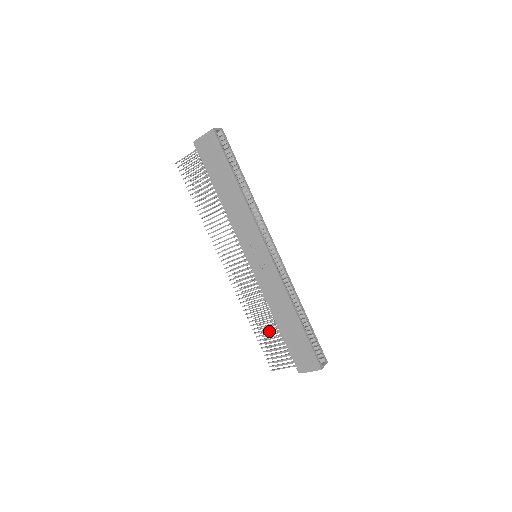
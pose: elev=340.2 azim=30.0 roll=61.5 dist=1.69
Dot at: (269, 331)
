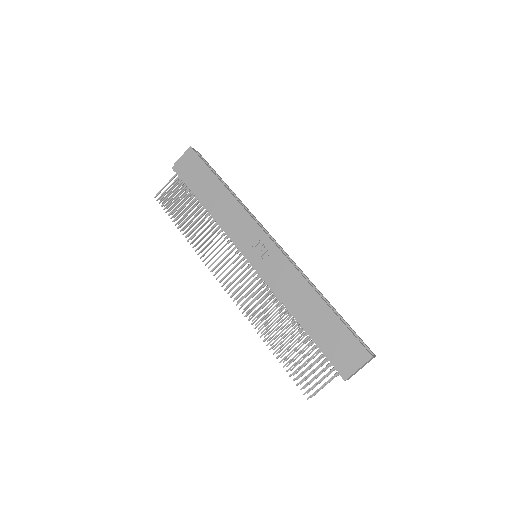
Dot at: (291, 348)
